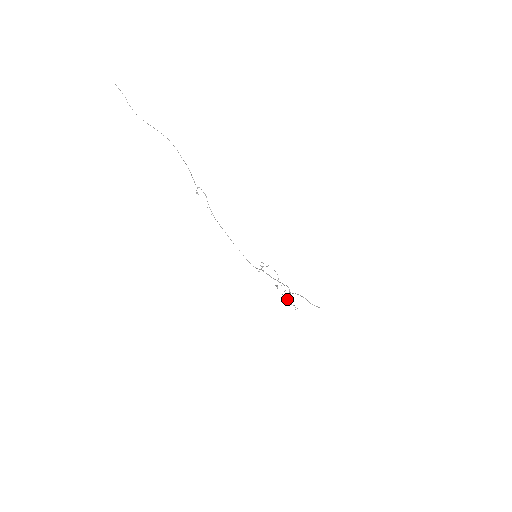
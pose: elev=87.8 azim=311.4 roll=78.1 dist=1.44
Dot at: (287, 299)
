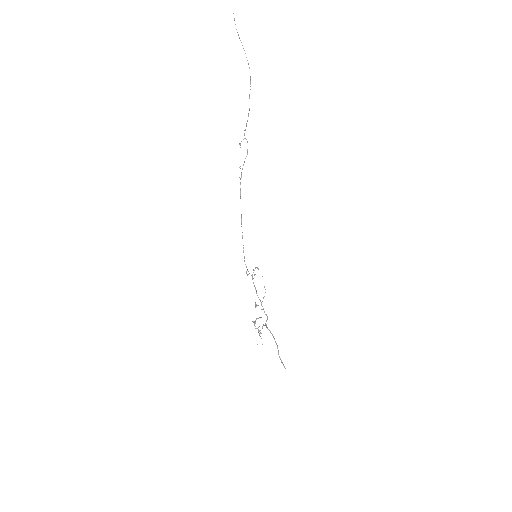
Dot at: (257, 328)
